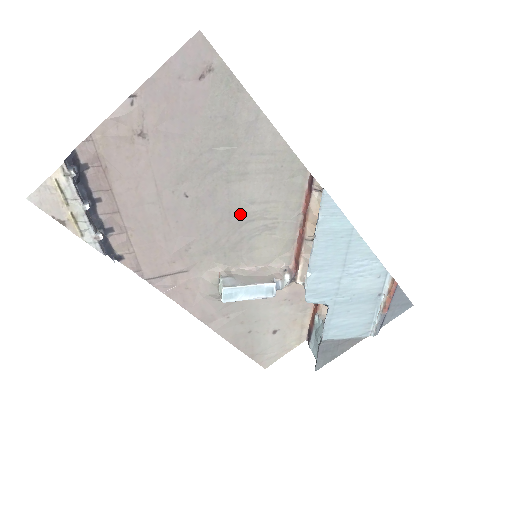
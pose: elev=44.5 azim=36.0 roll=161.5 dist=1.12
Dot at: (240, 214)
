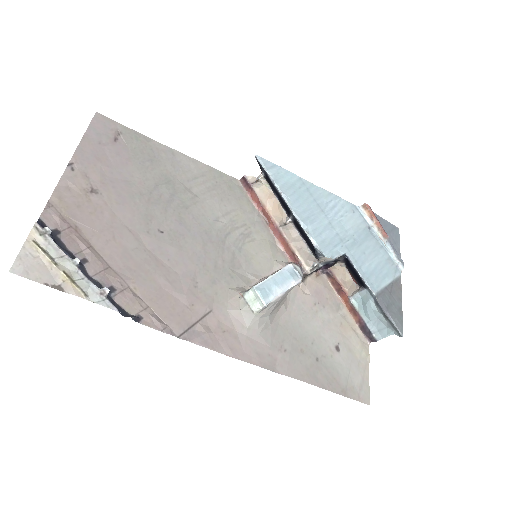
Dot at: (215, 232)
